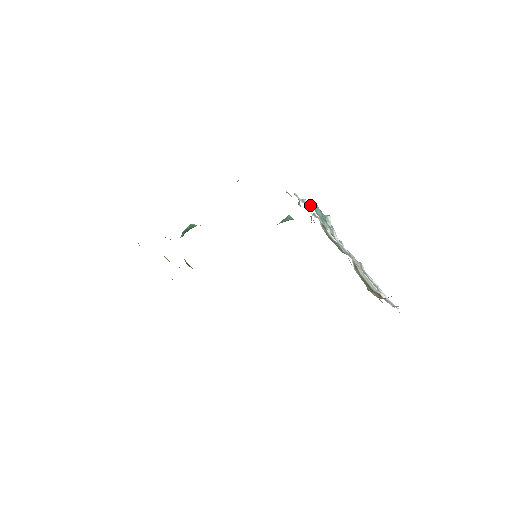
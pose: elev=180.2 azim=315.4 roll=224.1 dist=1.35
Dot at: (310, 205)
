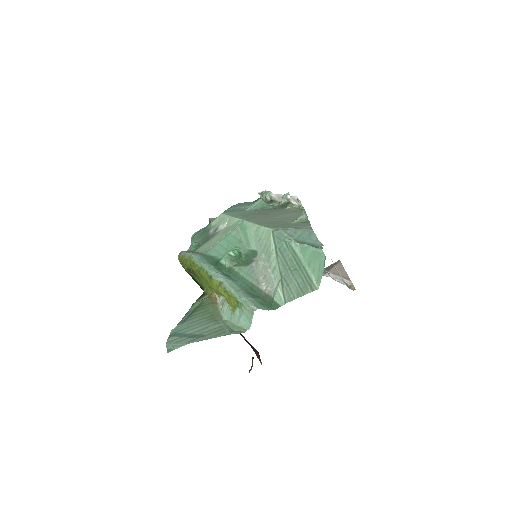
Dot at: occluded
